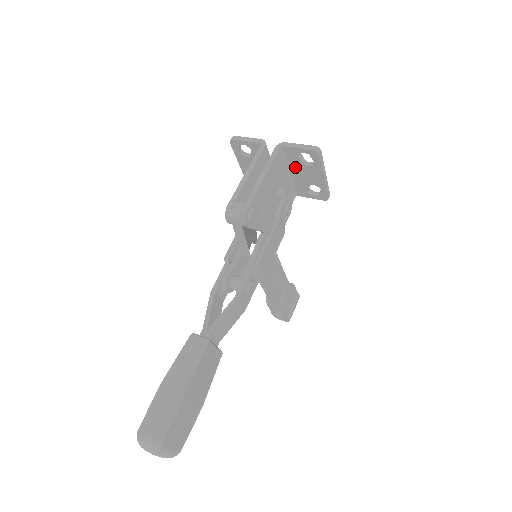
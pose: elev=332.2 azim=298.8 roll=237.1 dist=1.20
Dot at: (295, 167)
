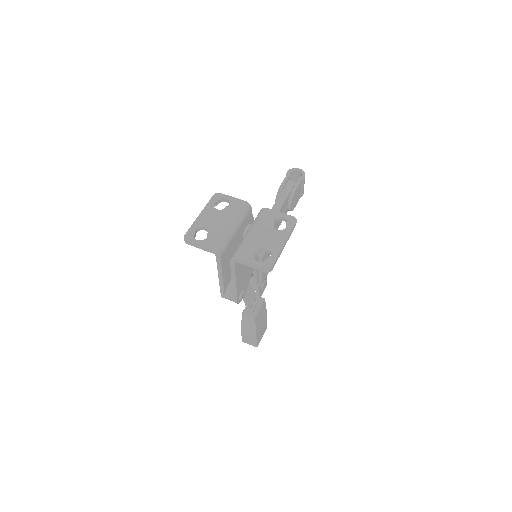
Dot at: (254, 244)
